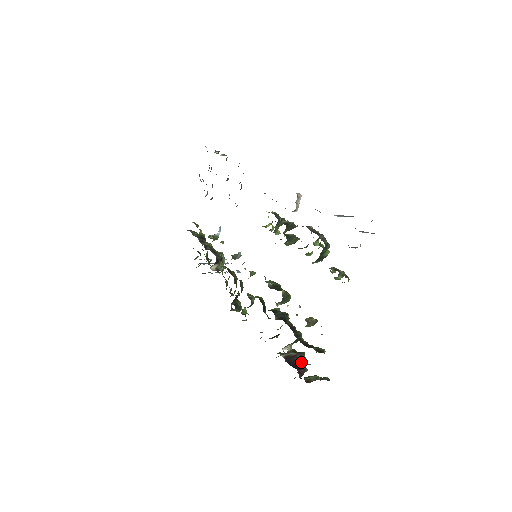
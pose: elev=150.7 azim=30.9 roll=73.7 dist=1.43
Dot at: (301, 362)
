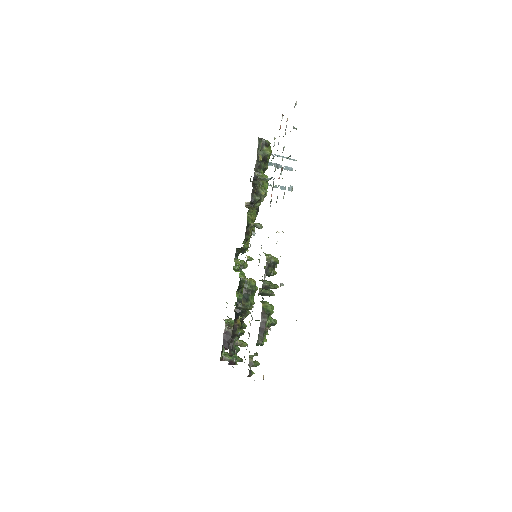
Dot at: occluded
